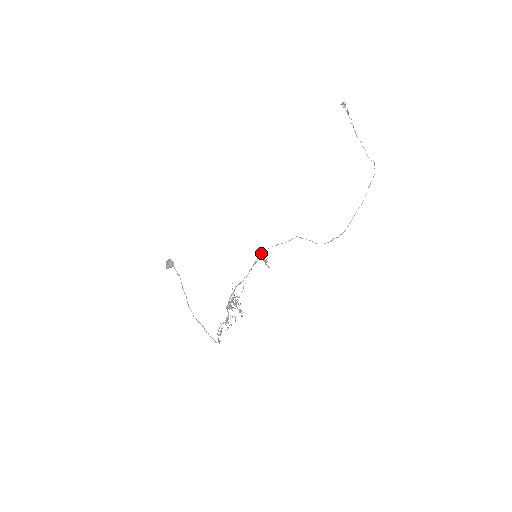
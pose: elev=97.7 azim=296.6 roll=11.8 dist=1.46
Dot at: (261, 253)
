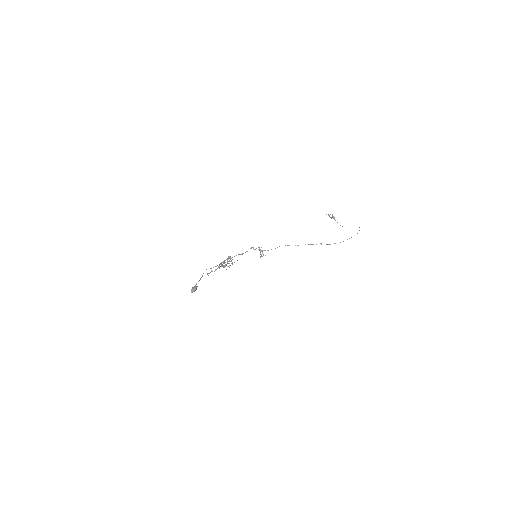
Dot at: occluded
